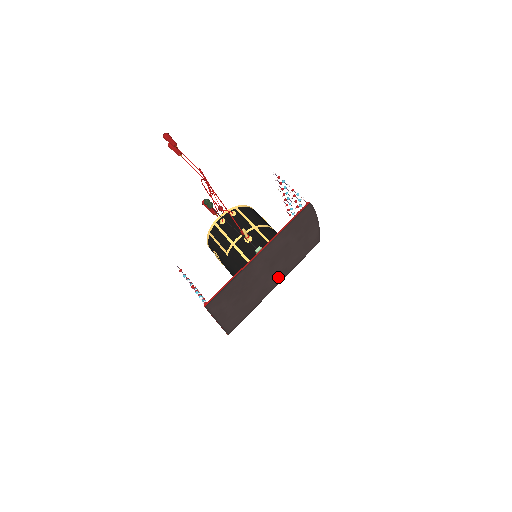
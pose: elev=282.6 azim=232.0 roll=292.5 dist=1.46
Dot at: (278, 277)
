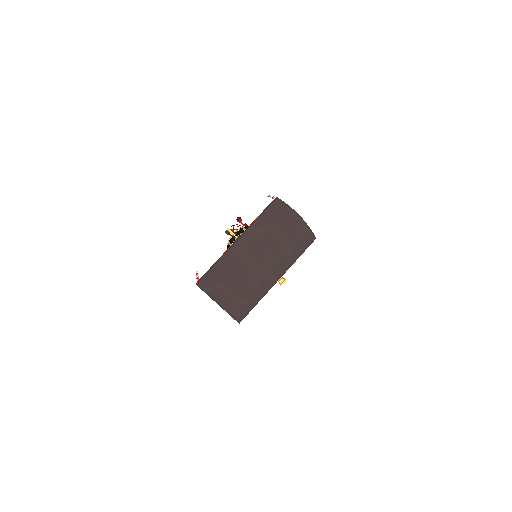
Dot at: (276, 269)
